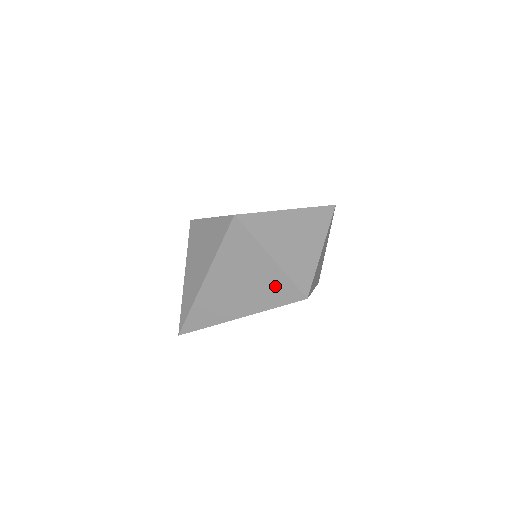
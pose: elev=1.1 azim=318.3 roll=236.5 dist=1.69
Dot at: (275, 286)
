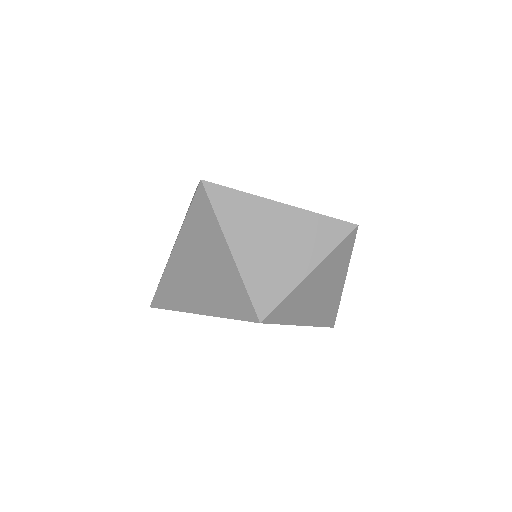
Dot at: (231, 290)
